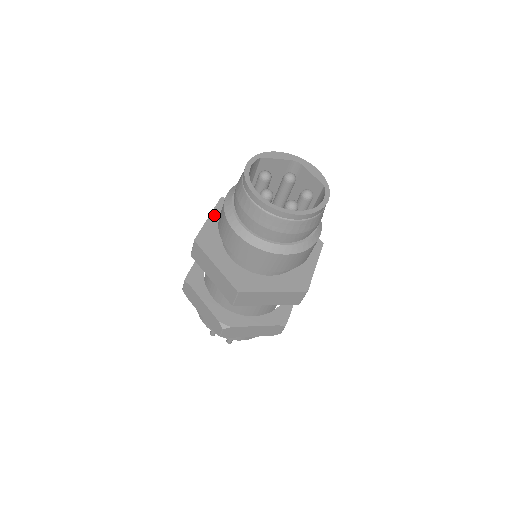
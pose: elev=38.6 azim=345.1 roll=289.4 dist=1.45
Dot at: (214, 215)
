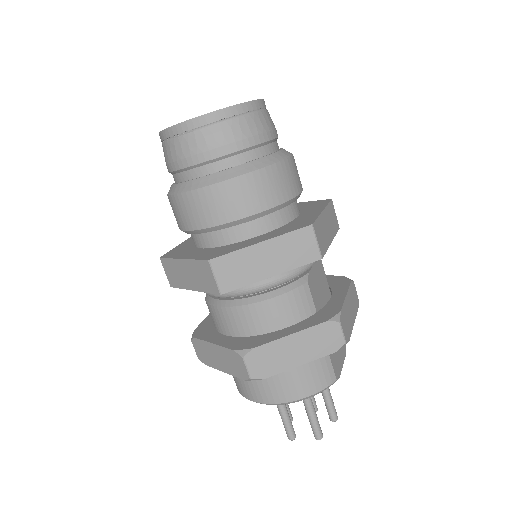
Dot at: (189, 239)
